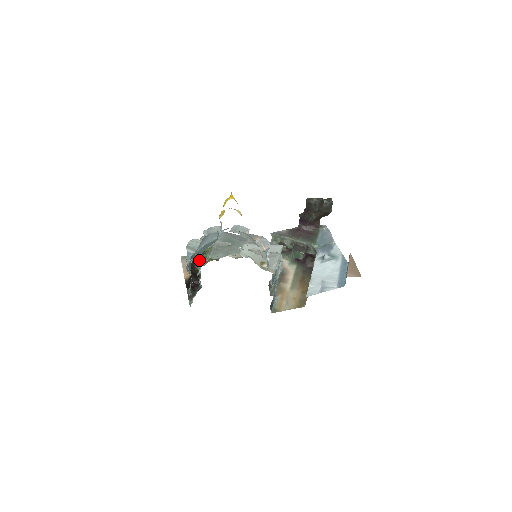
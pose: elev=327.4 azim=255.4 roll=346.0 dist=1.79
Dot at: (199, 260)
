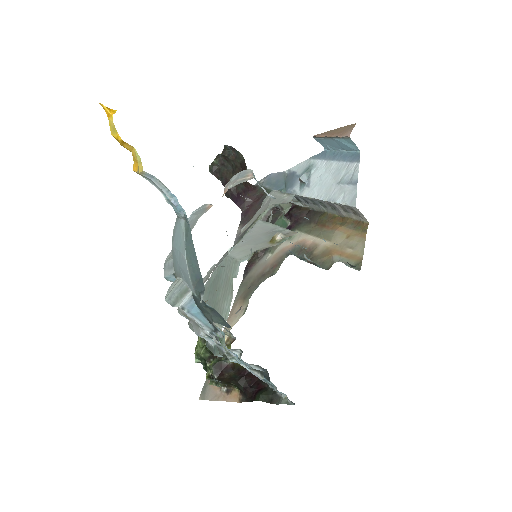
Dot at: occluded
